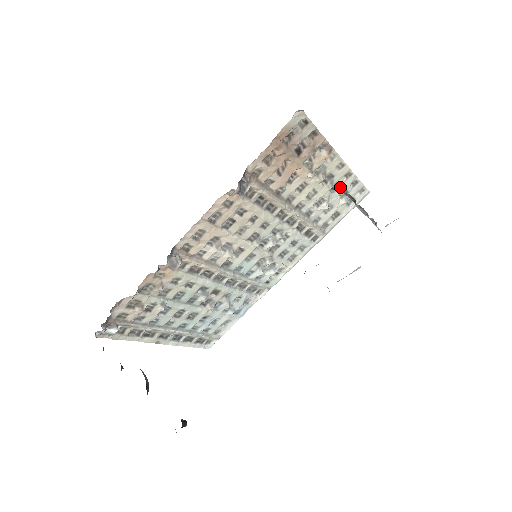
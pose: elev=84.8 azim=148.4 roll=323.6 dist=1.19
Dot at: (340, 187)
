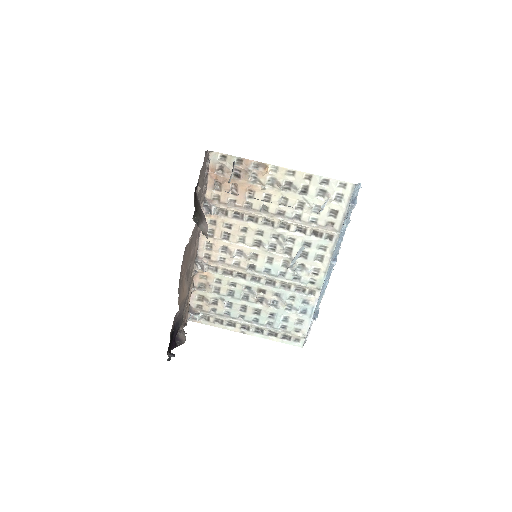
Dot at: (310, 189)
